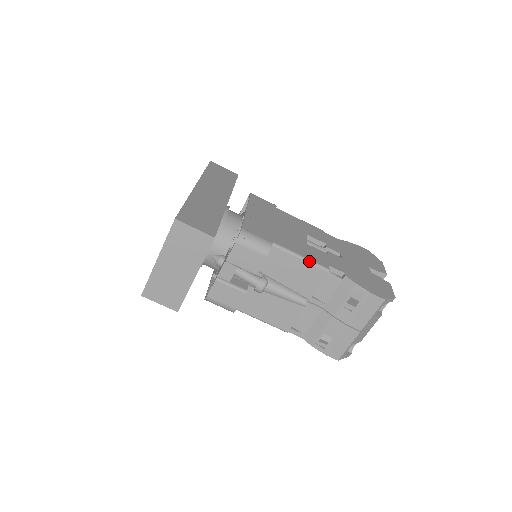
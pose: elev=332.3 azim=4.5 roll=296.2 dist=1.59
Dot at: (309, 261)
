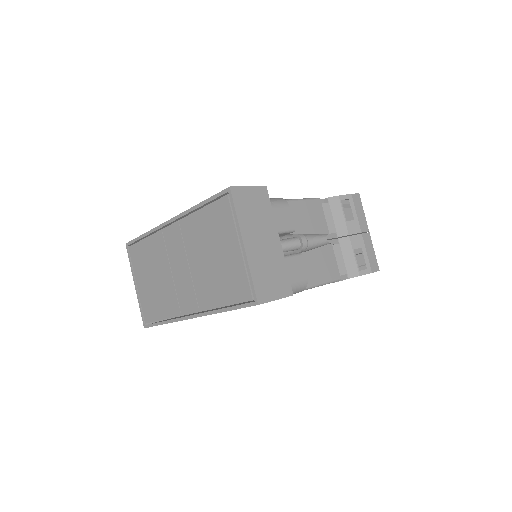
Dot at: (305, 199)
